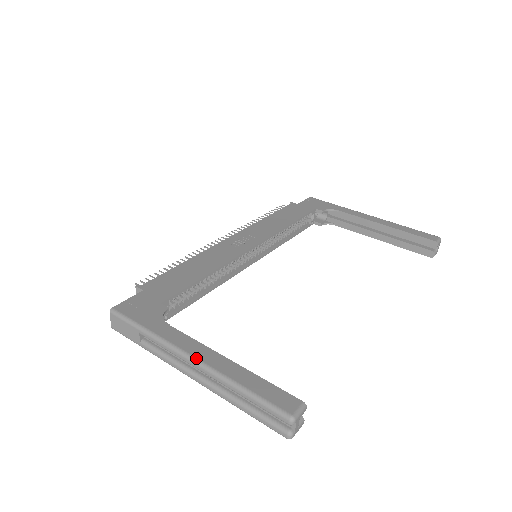
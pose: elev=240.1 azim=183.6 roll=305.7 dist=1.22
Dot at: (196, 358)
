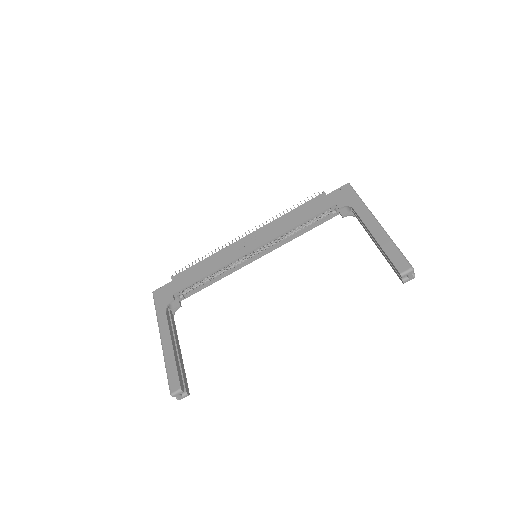
Dot at: (162, 341)
